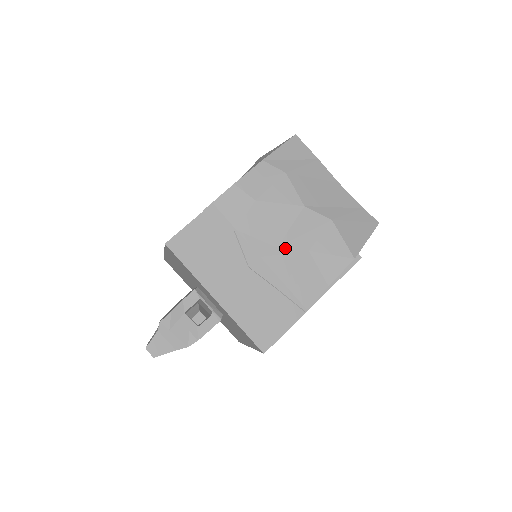
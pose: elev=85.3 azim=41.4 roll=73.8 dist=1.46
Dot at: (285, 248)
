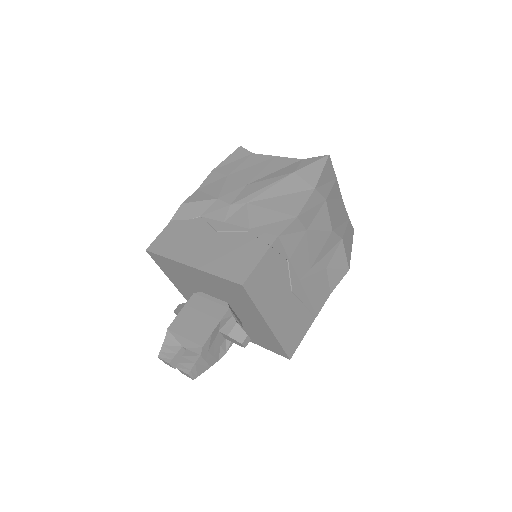
Dot at: (314, 269)
